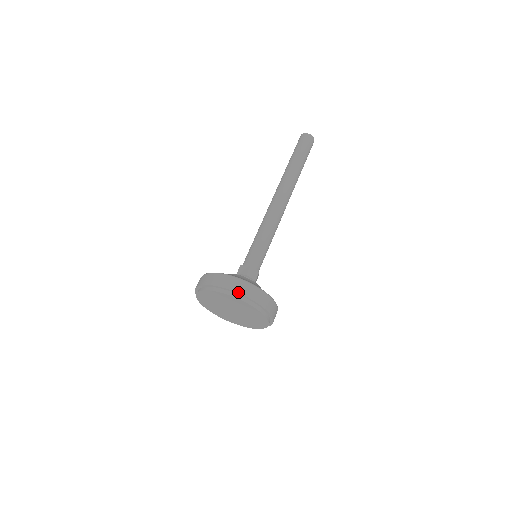
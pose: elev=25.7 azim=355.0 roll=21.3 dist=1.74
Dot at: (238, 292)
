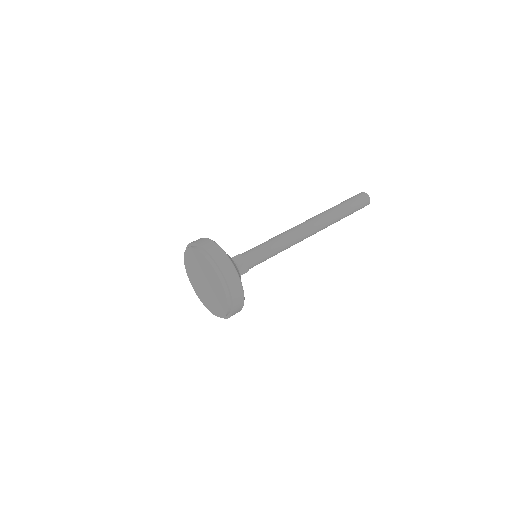
Dot at: (200, 244)
